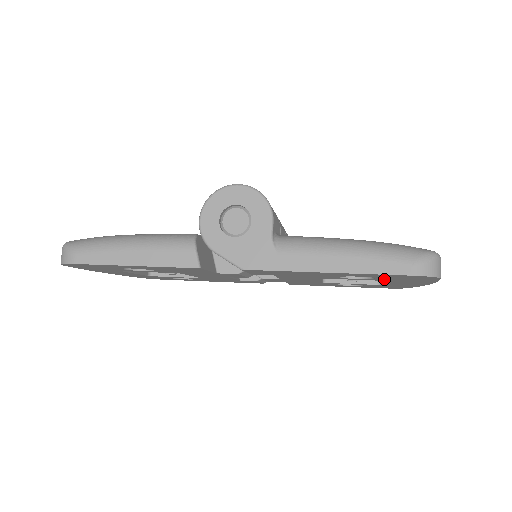
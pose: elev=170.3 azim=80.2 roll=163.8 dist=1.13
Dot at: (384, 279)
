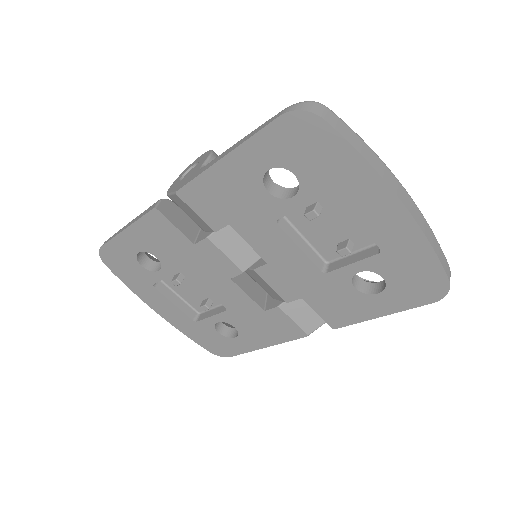
Dot at: (310, 179)
